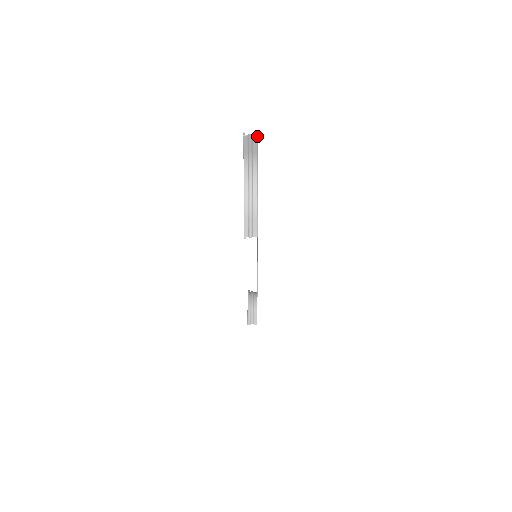
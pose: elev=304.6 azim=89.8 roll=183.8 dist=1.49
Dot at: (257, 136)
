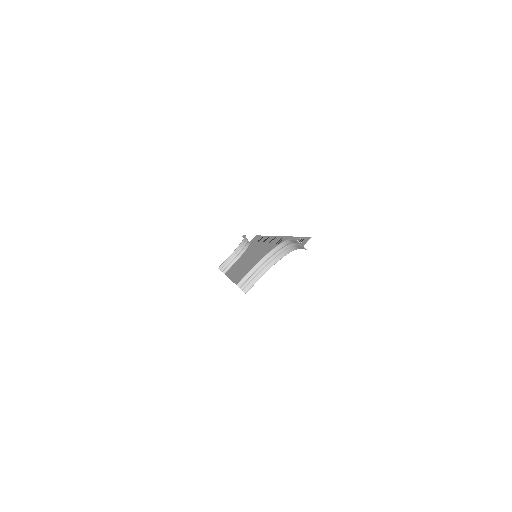
Dot at: (307, 249)
